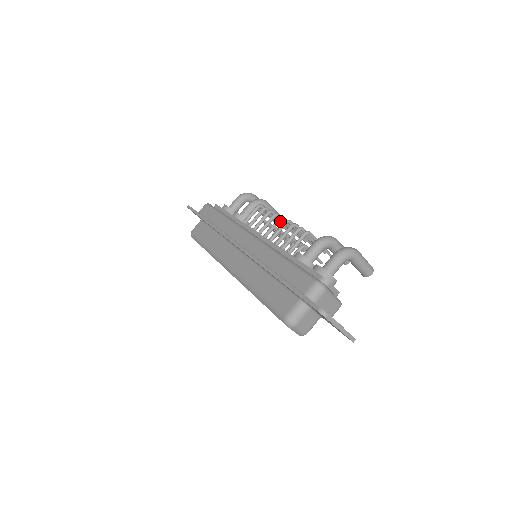
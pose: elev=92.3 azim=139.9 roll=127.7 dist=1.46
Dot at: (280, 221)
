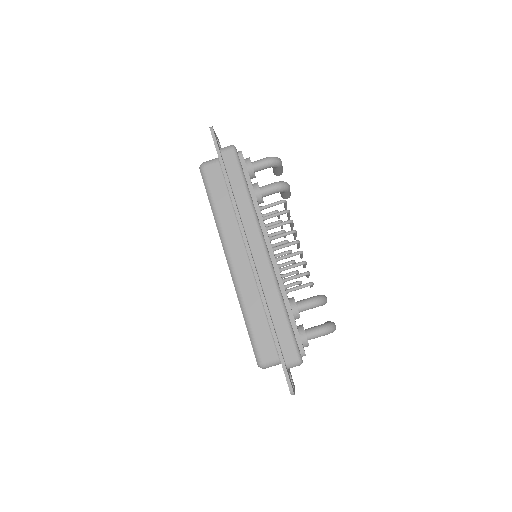
Dot at: (291, 226)
